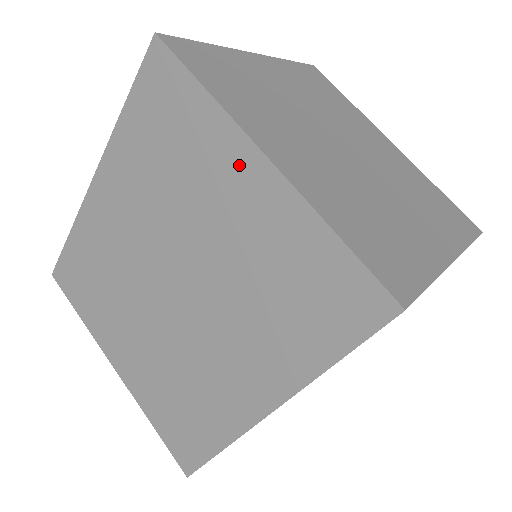
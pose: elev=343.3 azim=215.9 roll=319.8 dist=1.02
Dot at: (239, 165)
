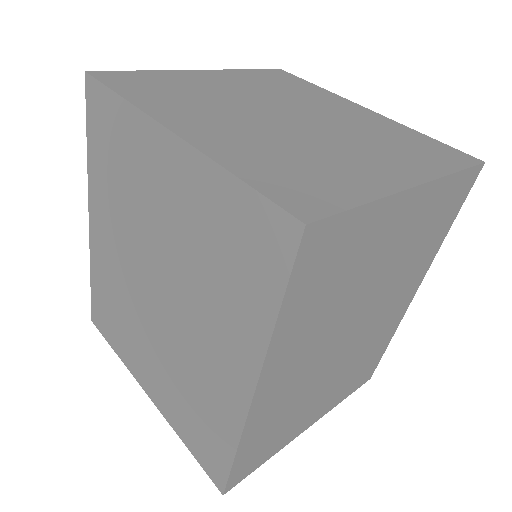
Dot at: (158, 150)
